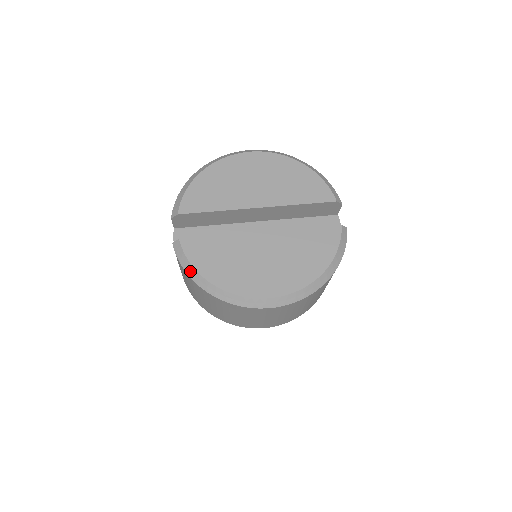
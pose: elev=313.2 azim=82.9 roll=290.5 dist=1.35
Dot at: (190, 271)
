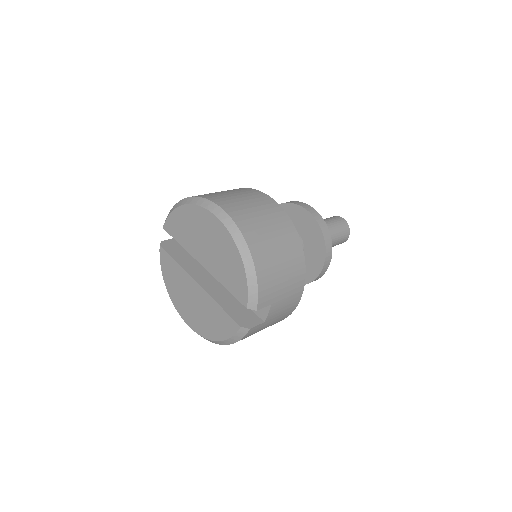
Dot at: occluded
